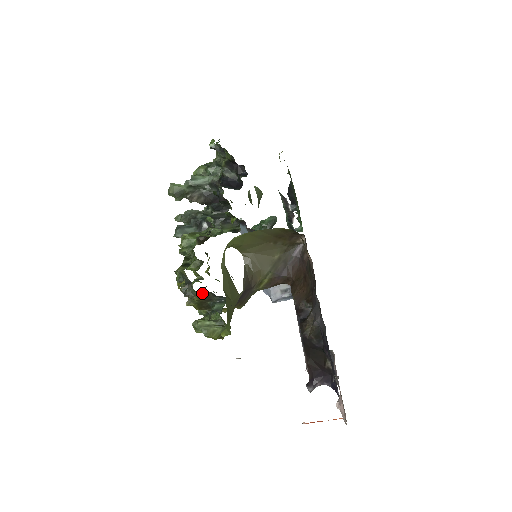
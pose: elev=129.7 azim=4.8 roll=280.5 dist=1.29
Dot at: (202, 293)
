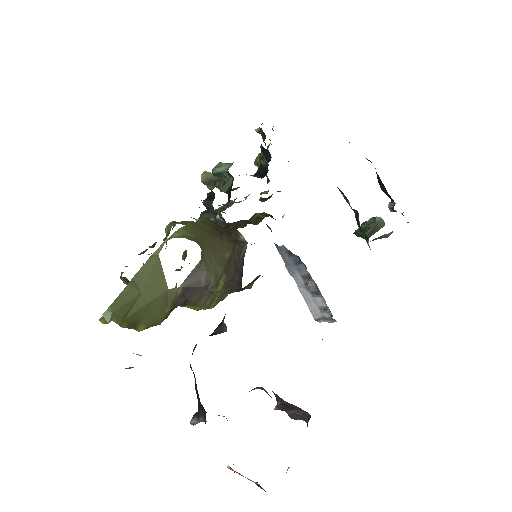
Dot at: (125, 279)
